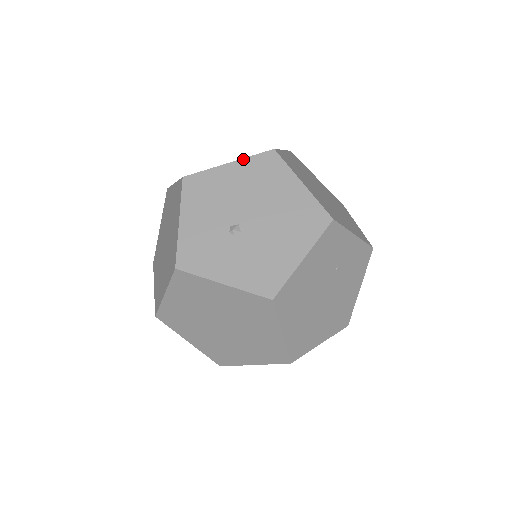
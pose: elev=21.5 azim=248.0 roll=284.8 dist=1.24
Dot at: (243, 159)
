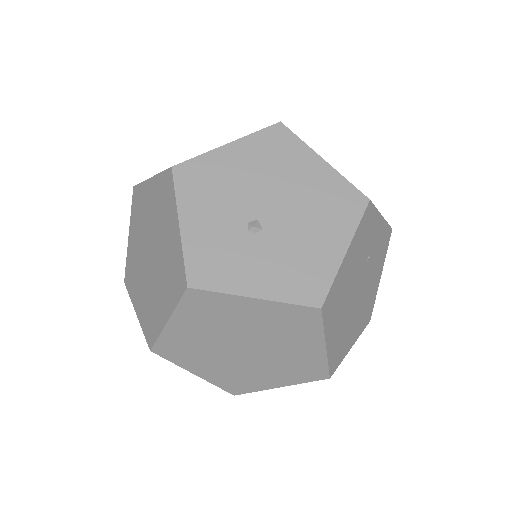
Dot at: (245, 137)
